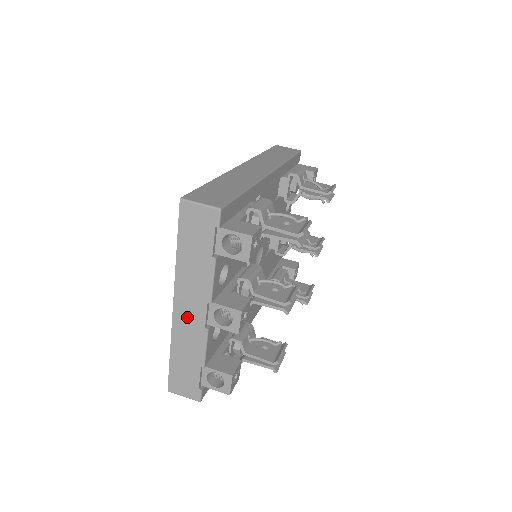
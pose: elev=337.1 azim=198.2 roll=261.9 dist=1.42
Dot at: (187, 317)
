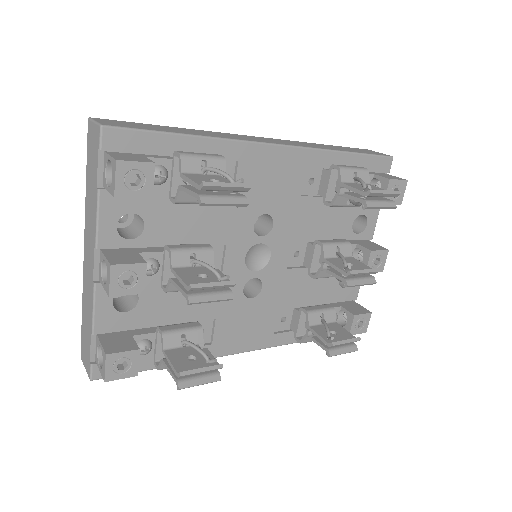
Dot at: (88, 265)
